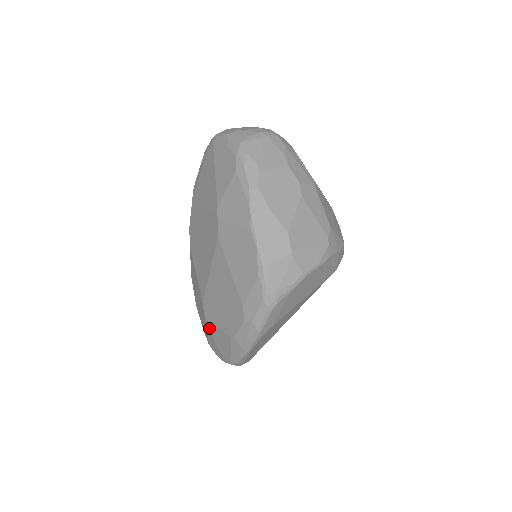
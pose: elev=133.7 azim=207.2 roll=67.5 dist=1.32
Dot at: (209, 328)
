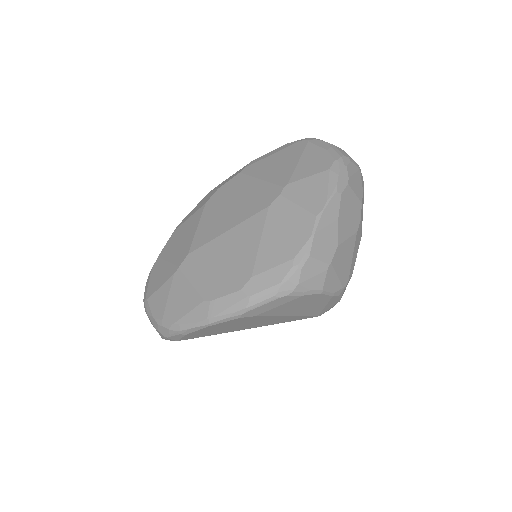
Dot at: (173, 281)
